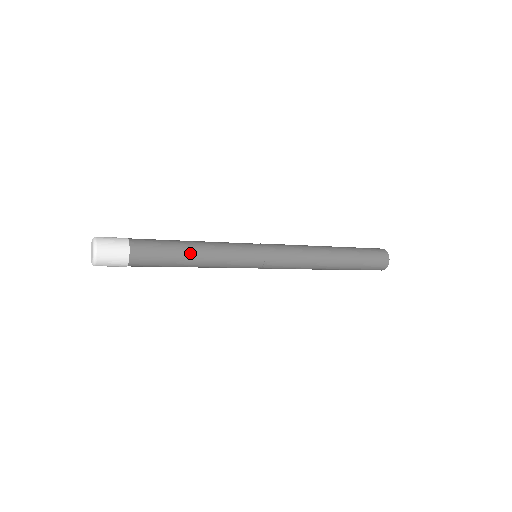
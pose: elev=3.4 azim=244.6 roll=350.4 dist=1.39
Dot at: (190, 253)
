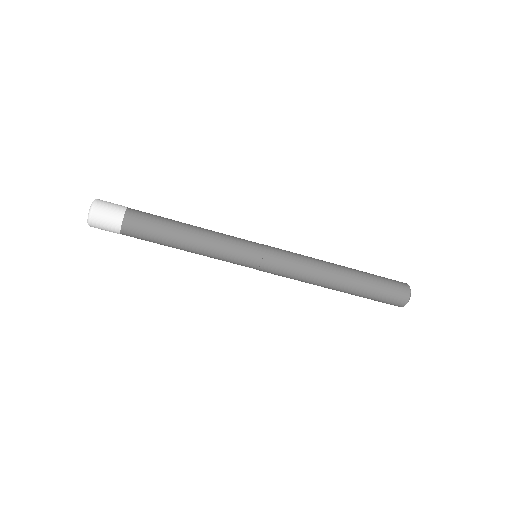
Dot at: (184, 231)
